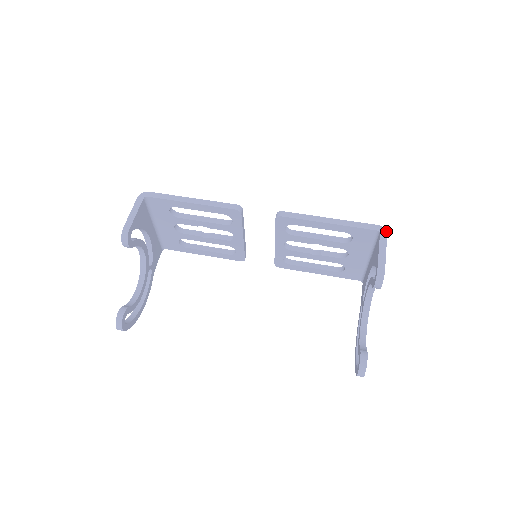
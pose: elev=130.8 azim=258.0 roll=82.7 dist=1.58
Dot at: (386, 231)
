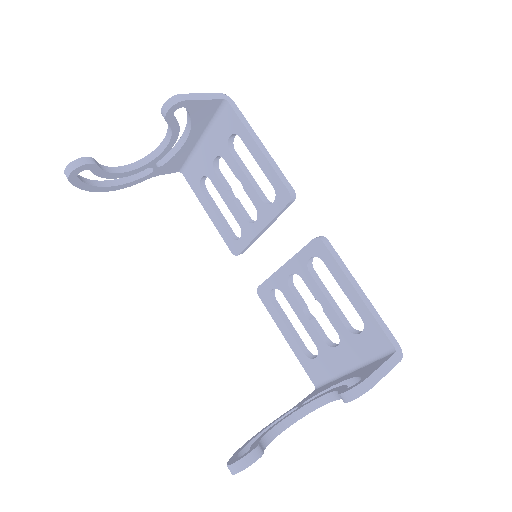
Dot at: (402, 357)
